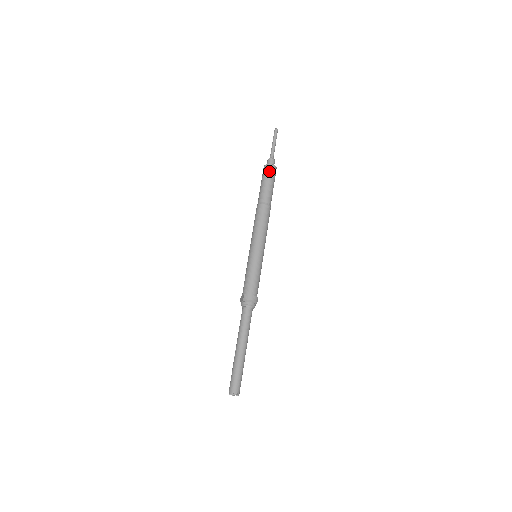
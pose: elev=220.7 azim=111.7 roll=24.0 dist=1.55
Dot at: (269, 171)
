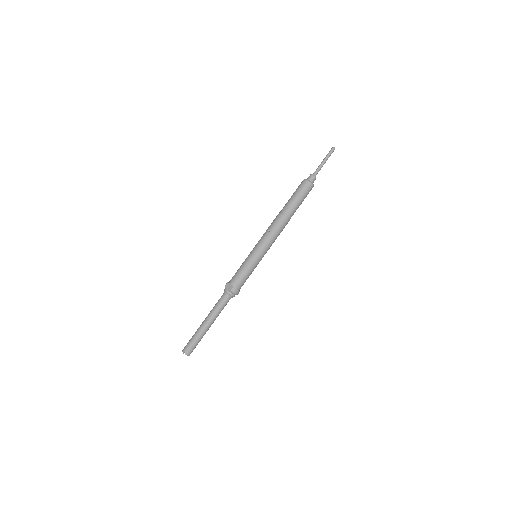
Dot at: (308, 190)
